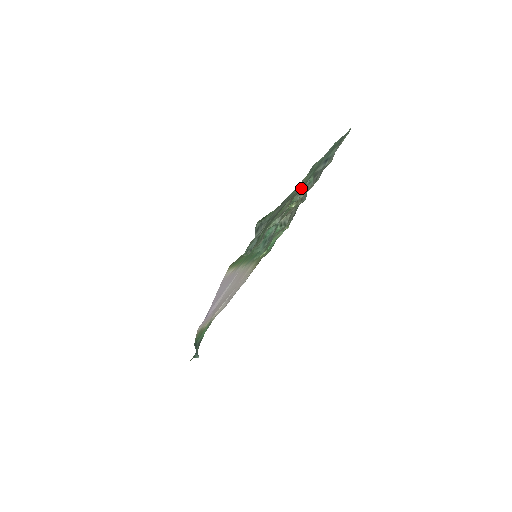
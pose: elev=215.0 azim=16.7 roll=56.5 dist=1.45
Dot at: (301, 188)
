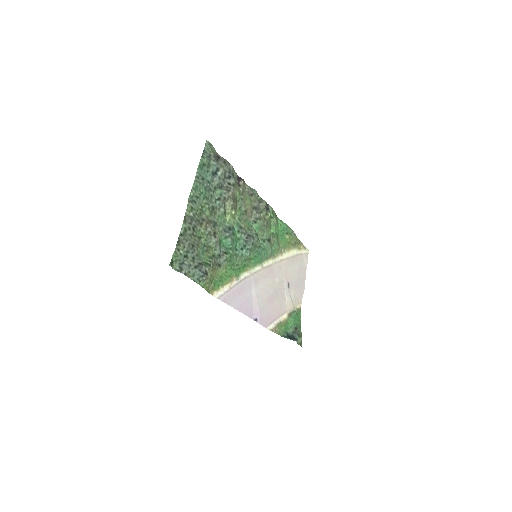
Dot at: (211, 207)
